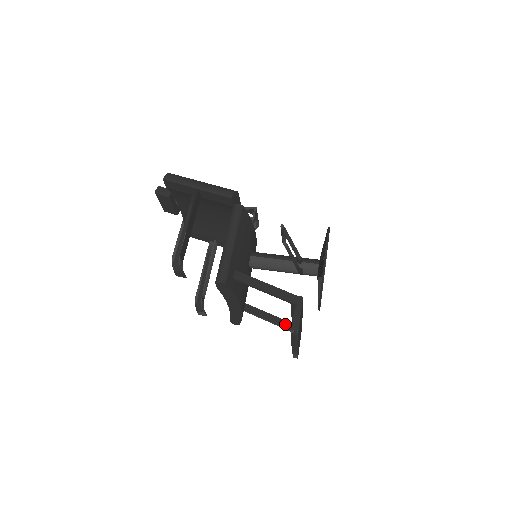
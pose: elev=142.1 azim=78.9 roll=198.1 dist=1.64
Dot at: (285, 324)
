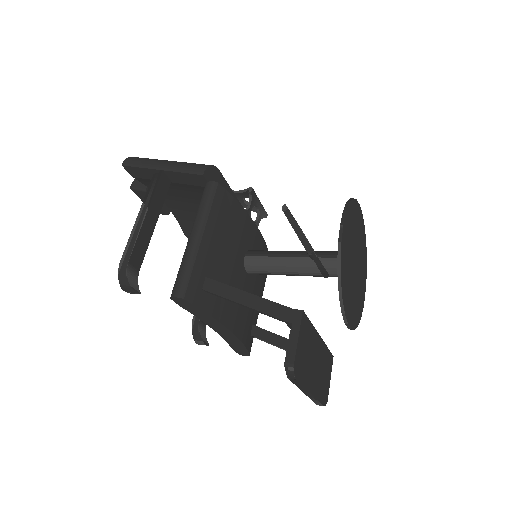
Dot at: occluded
